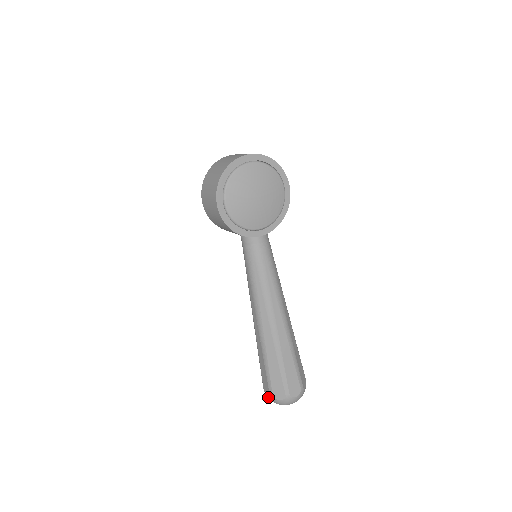
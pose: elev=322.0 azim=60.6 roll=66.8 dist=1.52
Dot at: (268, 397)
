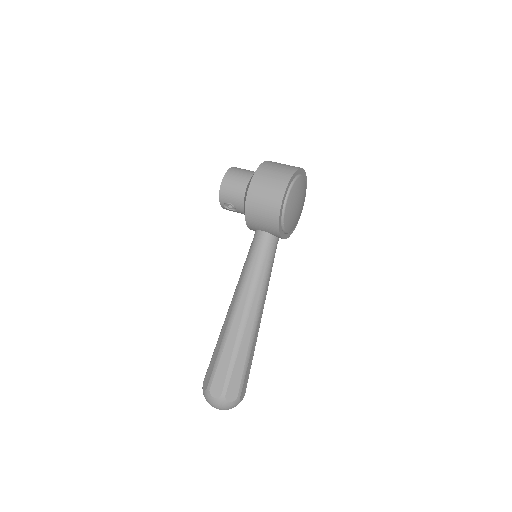
Dot at: (215, 399)
